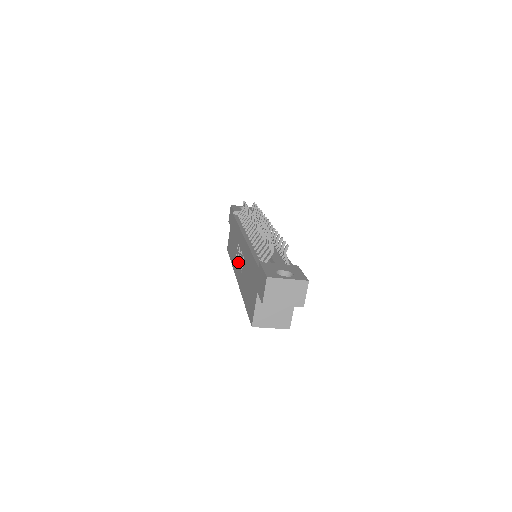
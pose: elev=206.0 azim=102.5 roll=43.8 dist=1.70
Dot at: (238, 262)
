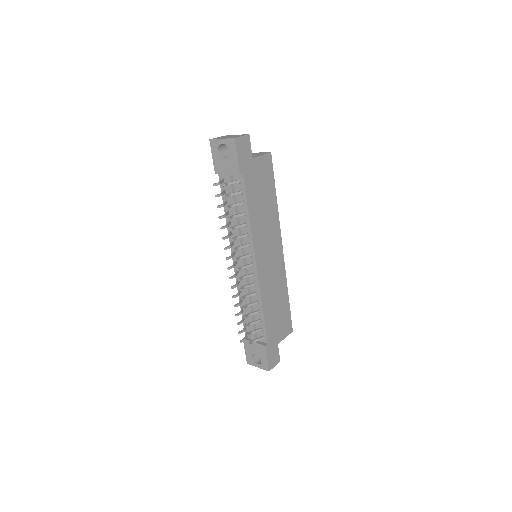
Dot at: occluded
